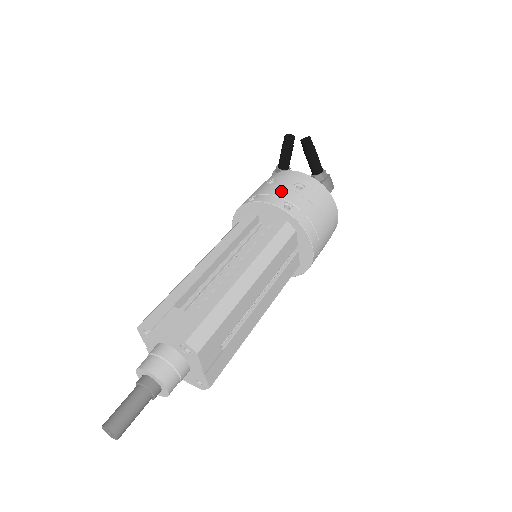
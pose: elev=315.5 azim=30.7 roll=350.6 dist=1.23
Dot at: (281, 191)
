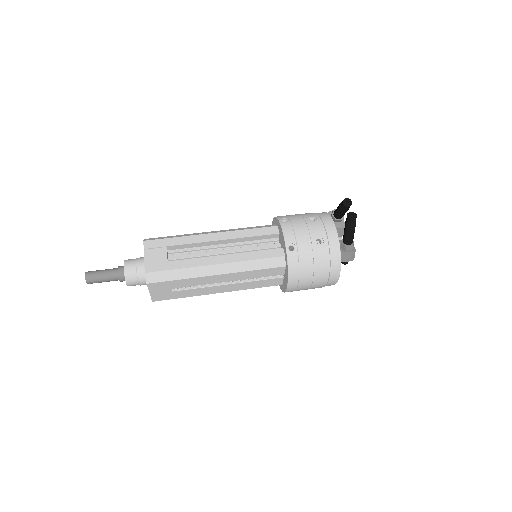
Dot at: (303, 234)
